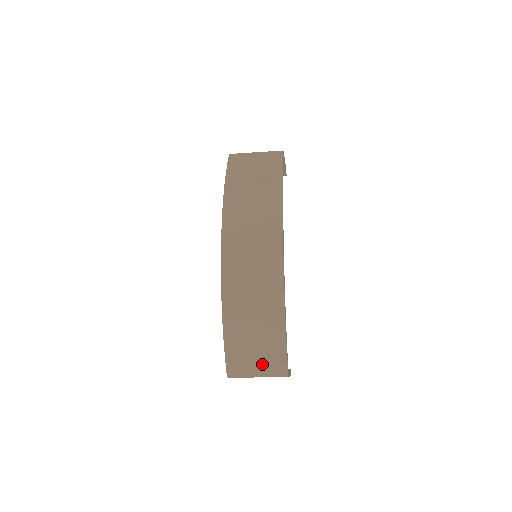
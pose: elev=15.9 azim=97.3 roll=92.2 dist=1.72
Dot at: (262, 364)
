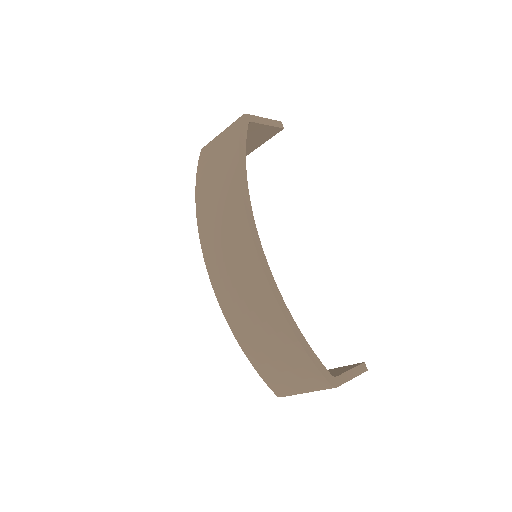
Dot at: (299, 380)
